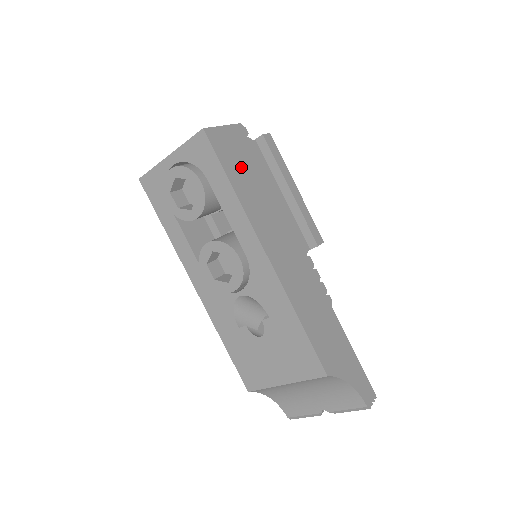
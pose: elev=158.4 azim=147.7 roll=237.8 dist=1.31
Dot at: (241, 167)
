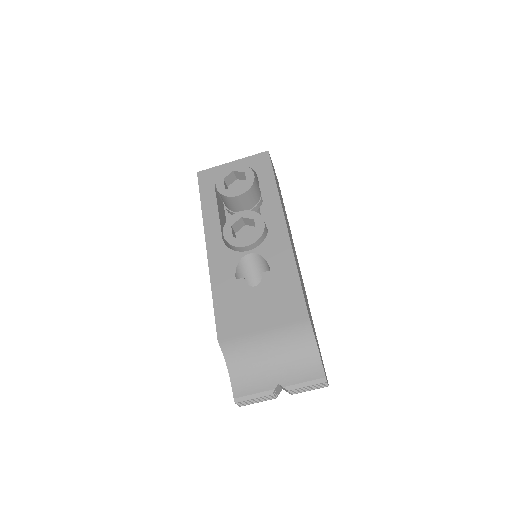
Dot at: occluded
